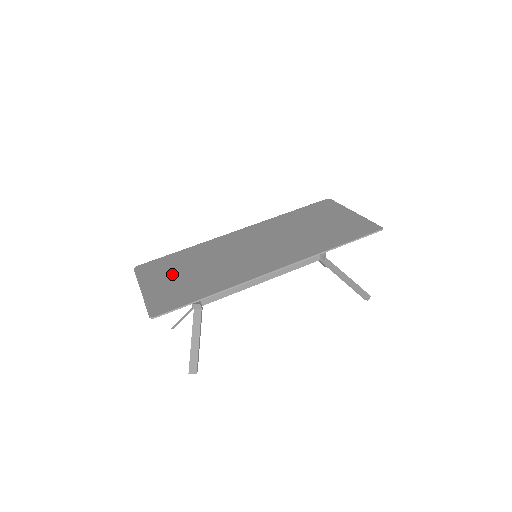
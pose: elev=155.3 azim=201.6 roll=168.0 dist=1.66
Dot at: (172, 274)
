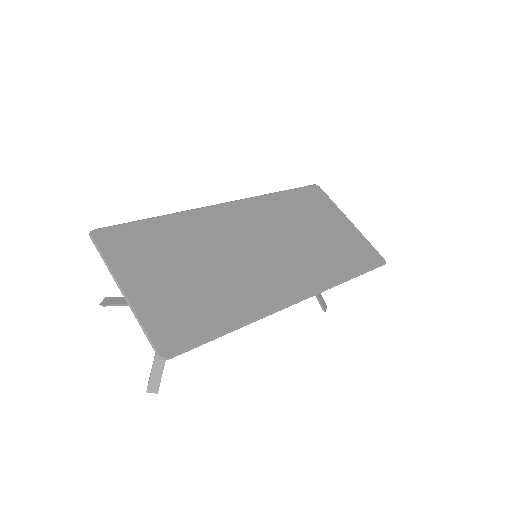
Dot at: (162, 268)
